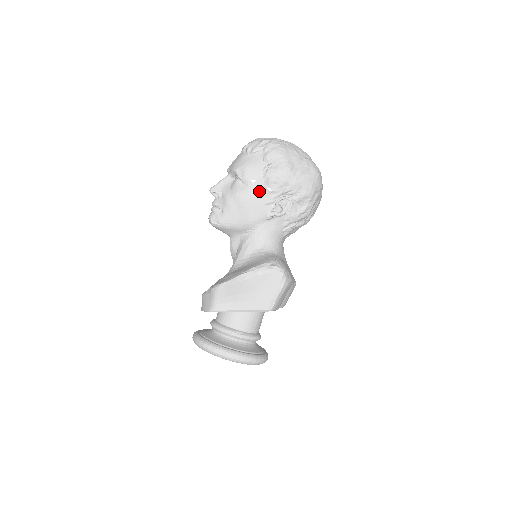
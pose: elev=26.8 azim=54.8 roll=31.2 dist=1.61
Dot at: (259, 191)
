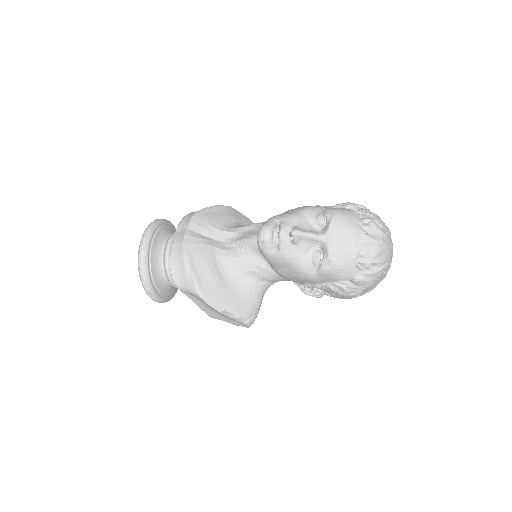
Dot at: (316, 281)
